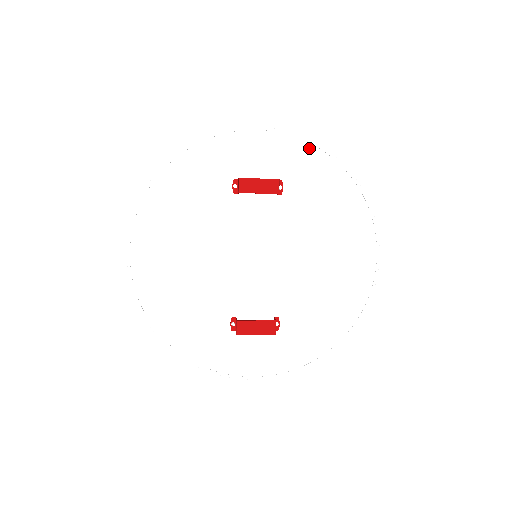
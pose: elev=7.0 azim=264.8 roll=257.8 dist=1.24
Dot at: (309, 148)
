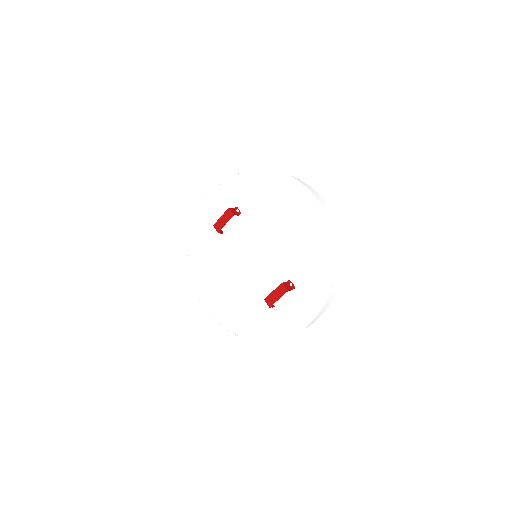
Dot at: (235, 178)
